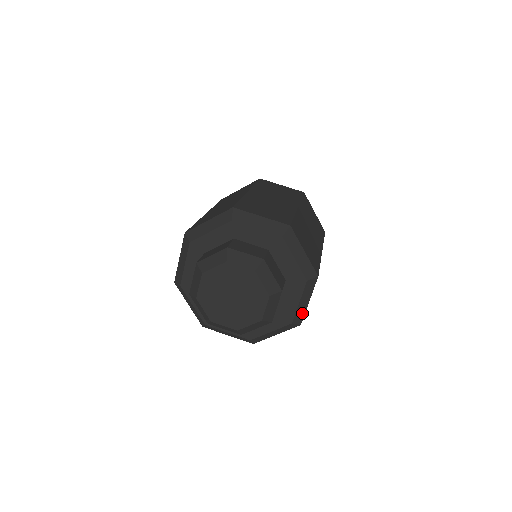
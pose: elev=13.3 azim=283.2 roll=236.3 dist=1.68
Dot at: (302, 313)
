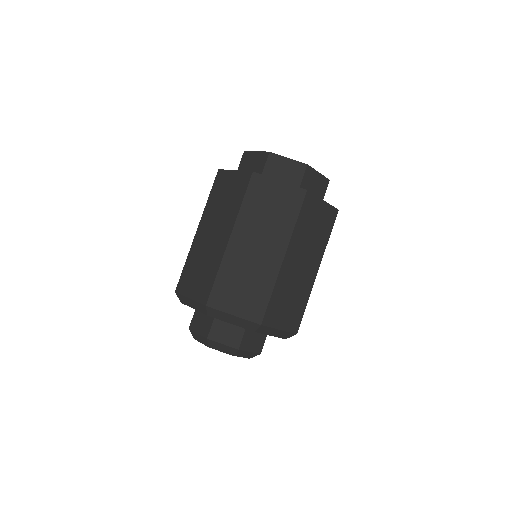
Dot at: (285, 333)
